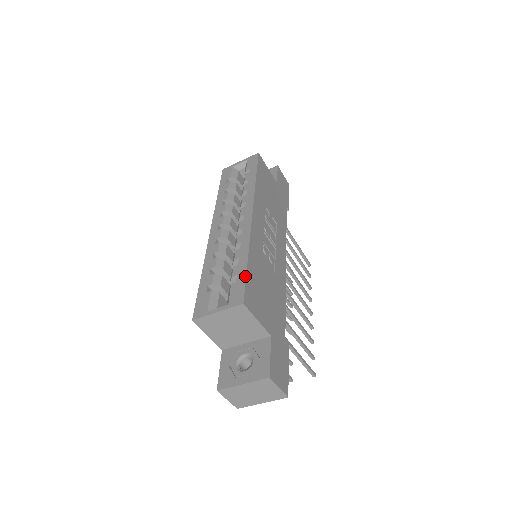
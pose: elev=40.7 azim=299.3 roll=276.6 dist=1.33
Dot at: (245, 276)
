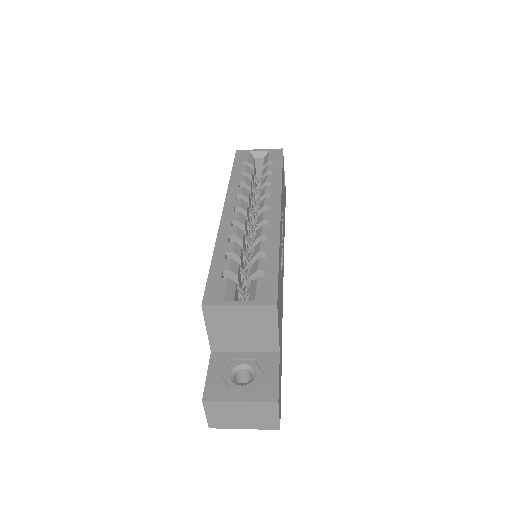
Dot at: (277, 274)
